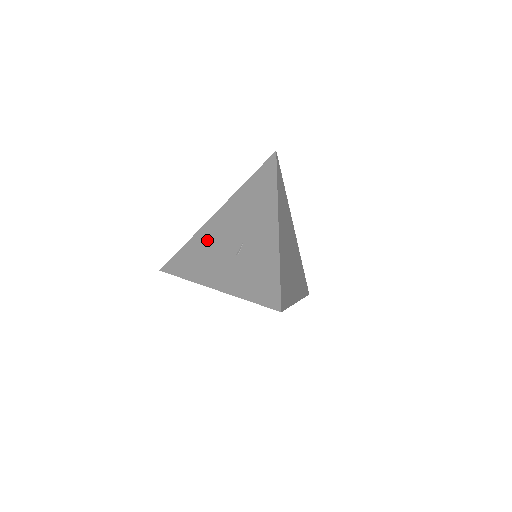
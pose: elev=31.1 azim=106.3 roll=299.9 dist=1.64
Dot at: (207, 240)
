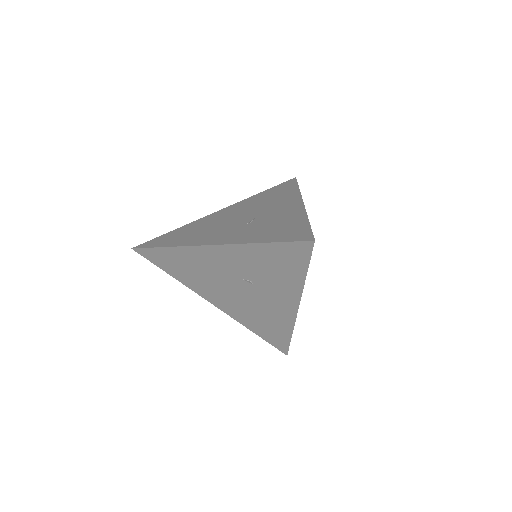
Dot at: (206, 223)
